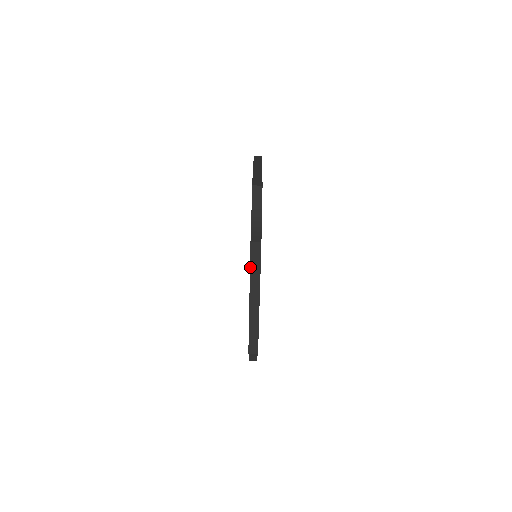
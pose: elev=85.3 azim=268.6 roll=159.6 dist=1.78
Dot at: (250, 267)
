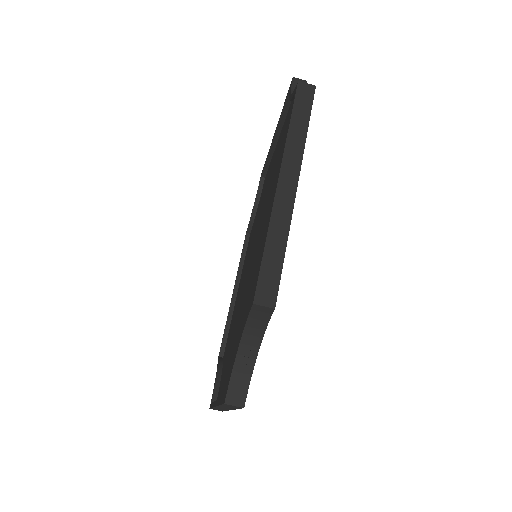
Dot at: (220, 405)
